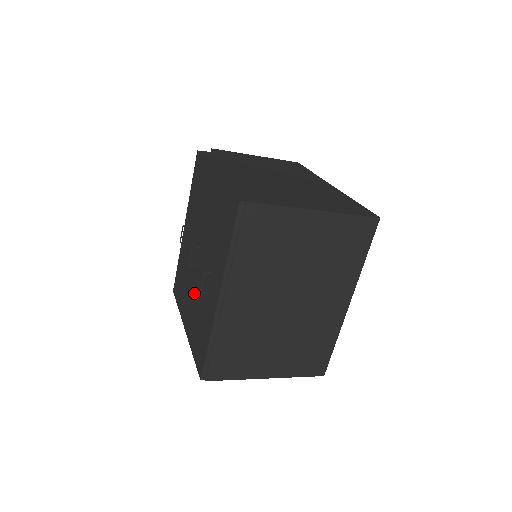
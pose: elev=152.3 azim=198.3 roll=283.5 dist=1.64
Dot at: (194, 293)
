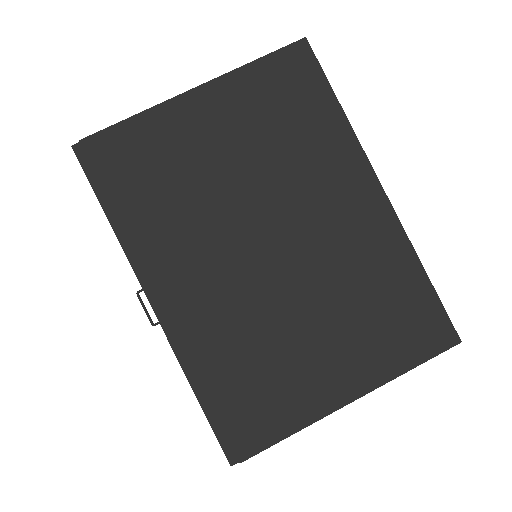
Dot at: occluded
